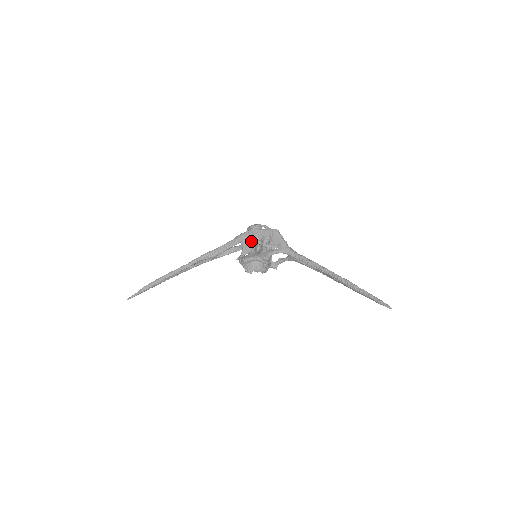
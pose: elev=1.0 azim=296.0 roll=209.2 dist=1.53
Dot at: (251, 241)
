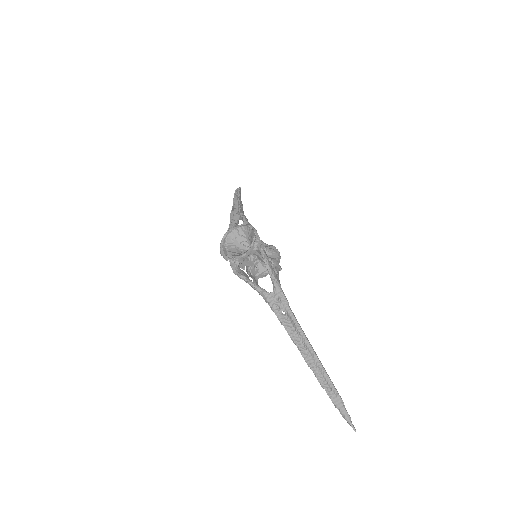
Dot at: (238, 248)
